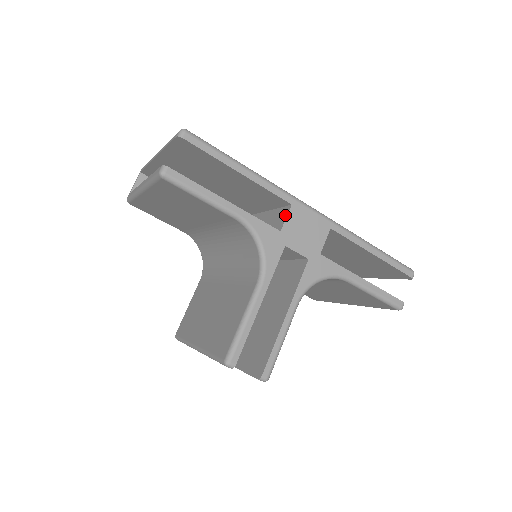
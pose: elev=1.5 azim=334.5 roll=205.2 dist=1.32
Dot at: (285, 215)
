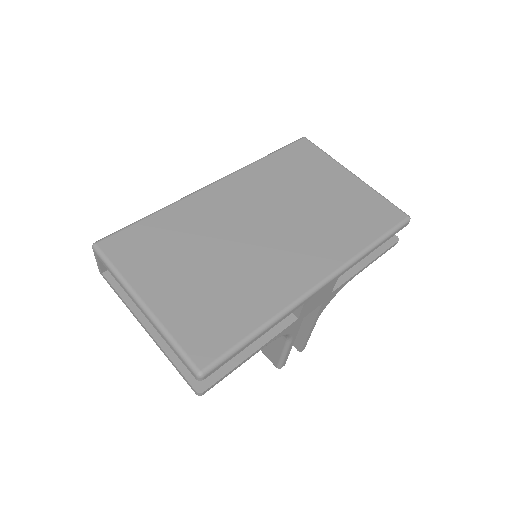
Dot at: (299, 307)
